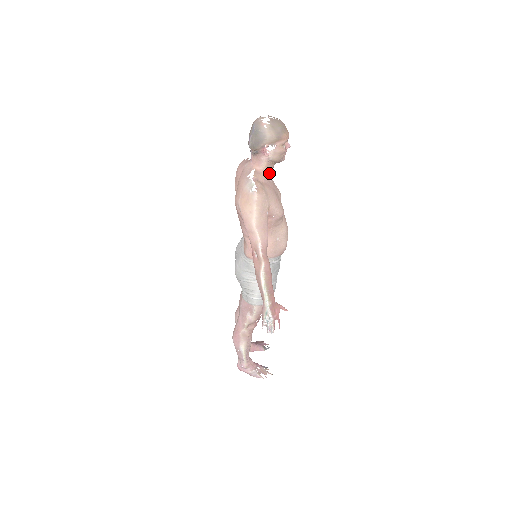
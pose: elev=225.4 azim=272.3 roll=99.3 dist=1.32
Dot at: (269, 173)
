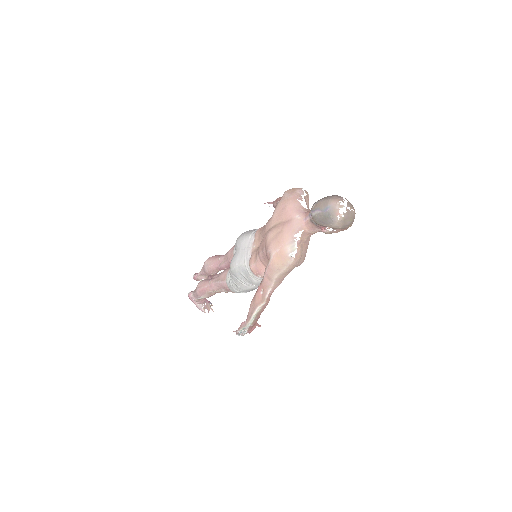
Dot at: occluded
